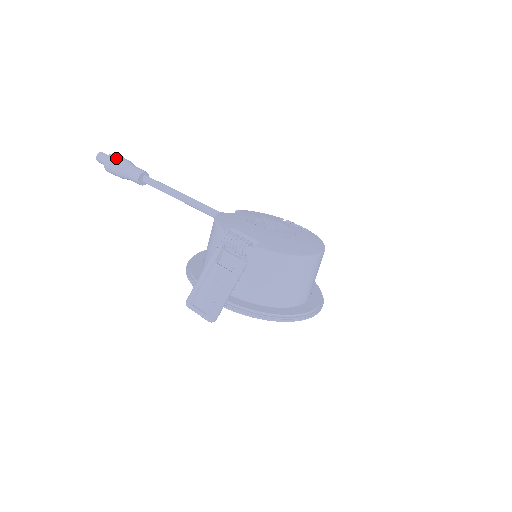
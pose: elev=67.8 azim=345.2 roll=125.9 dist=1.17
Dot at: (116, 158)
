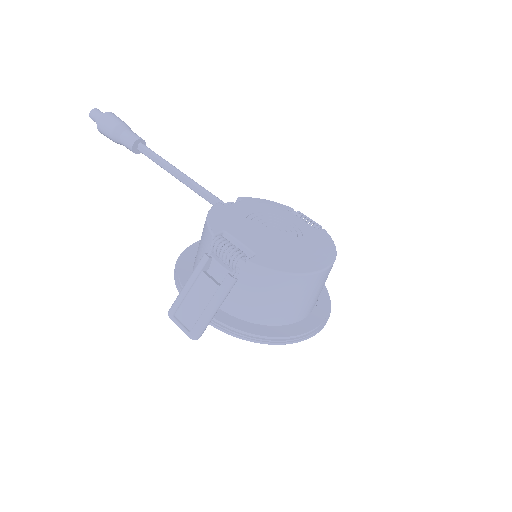
Dot at: (109, 119)
